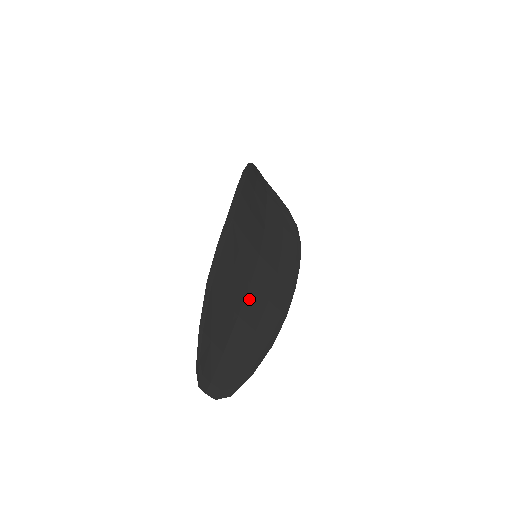
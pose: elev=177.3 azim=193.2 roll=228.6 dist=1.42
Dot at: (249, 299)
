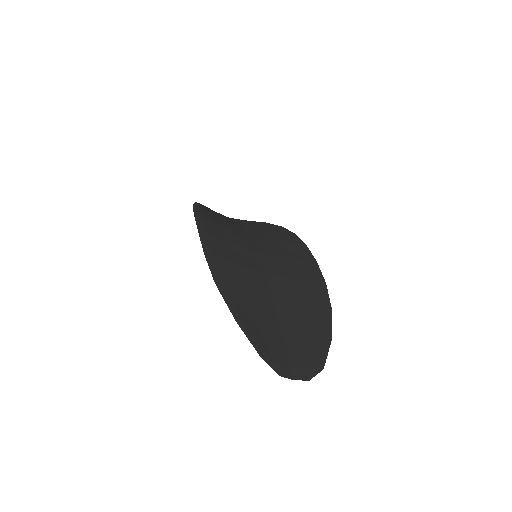
Dot at: (274, 285)
